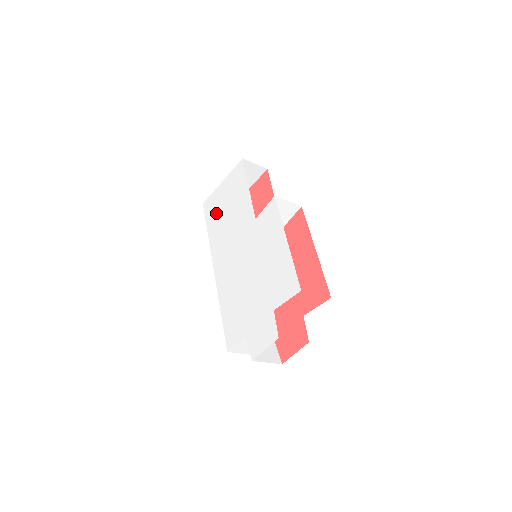
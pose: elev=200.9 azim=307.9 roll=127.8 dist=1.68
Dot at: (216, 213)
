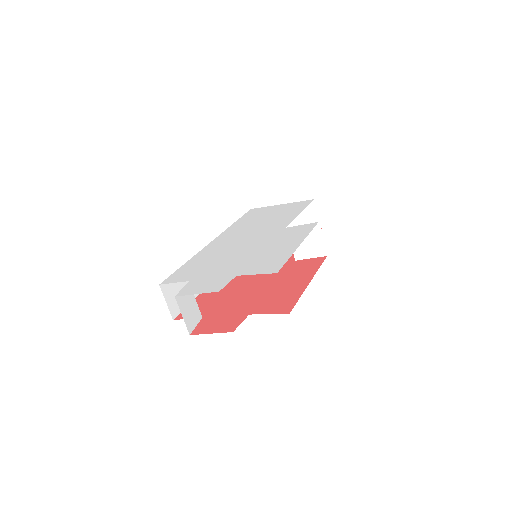
Dot at: (256, 216)
